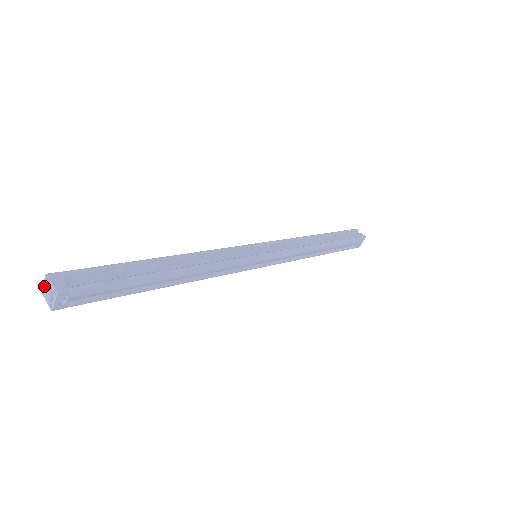
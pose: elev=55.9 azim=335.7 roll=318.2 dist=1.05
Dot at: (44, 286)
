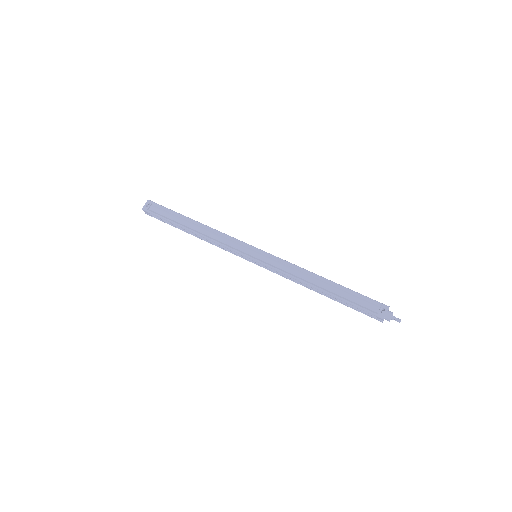
Dot at: occluded
